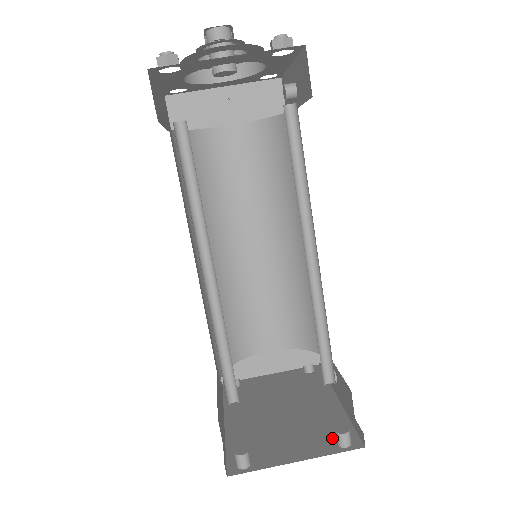
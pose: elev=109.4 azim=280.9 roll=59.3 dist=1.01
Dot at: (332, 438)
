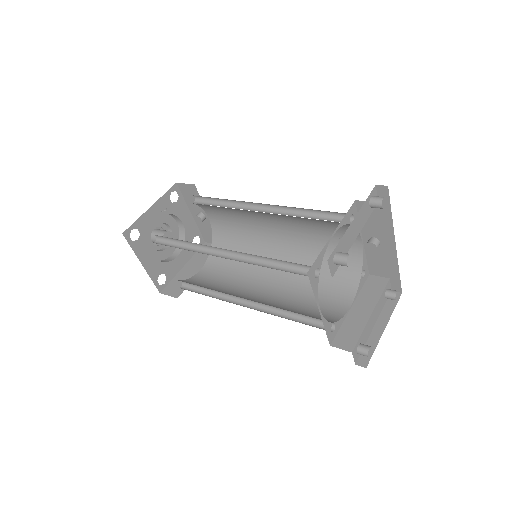
Dot at: occluded
